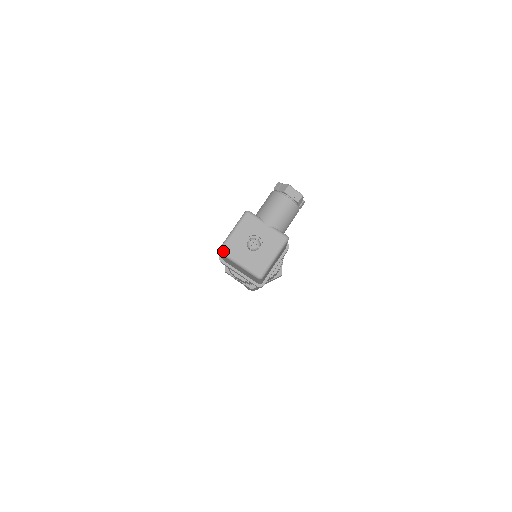
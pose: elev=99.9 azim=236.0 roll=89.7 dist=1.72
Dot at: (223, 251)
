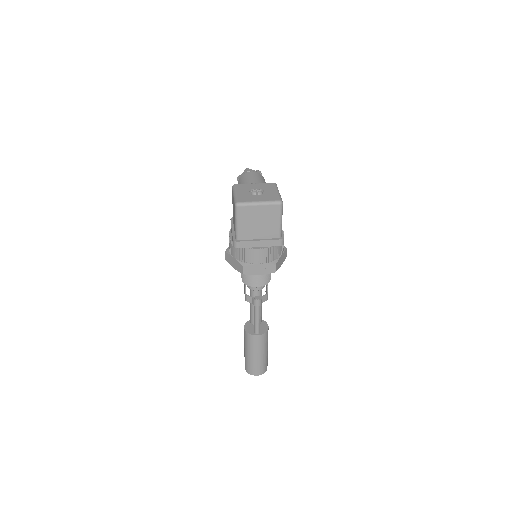
Dot at: (239, 202)
